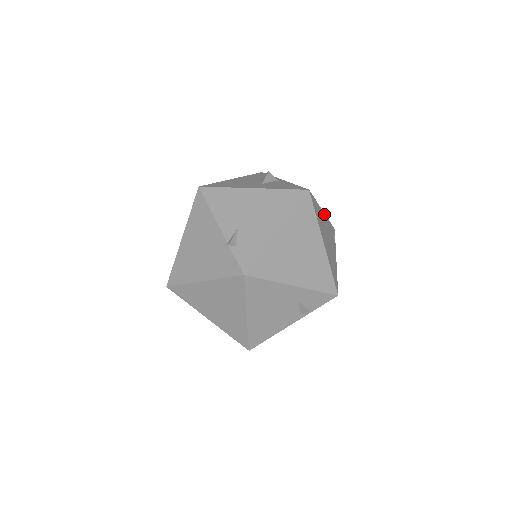
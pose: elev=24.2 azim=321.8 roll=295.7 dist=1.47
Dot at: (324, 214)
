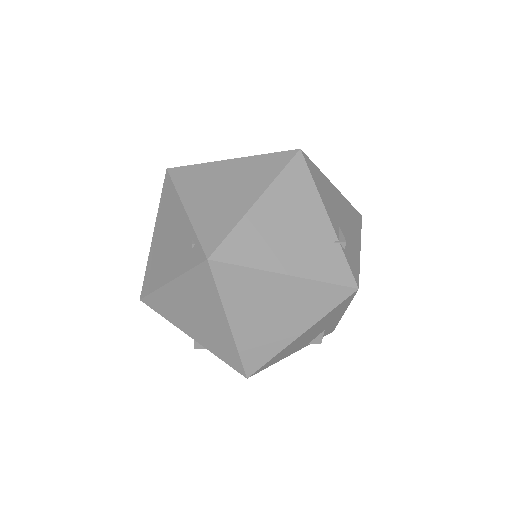
Dot at: occluded
